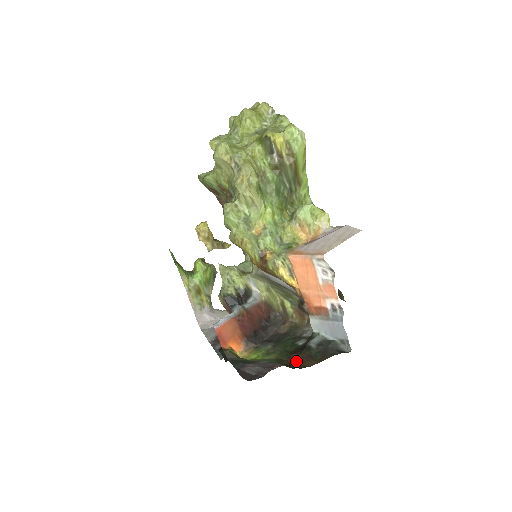
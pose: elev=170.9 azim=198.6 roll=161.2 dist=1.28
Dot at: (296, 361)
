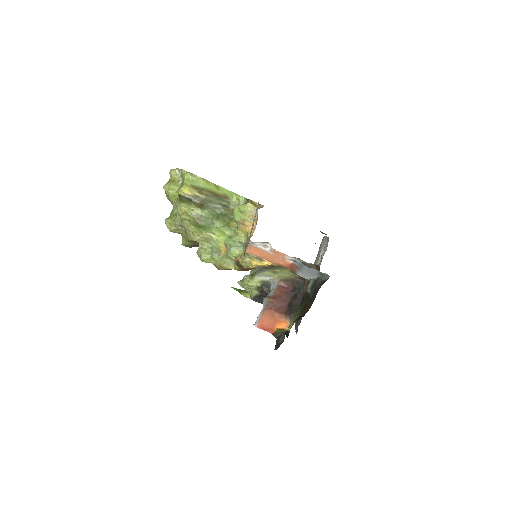
Dot at: (305, 310)
